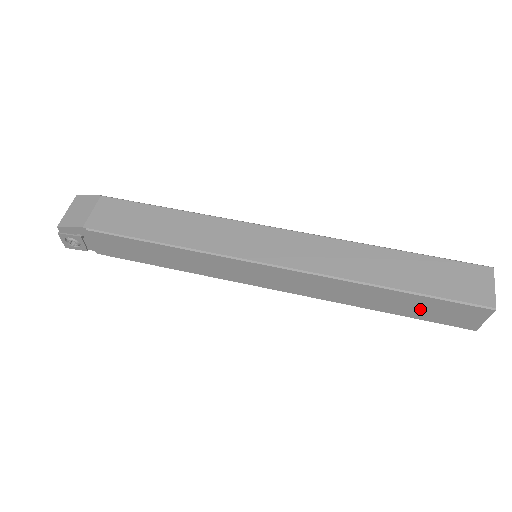
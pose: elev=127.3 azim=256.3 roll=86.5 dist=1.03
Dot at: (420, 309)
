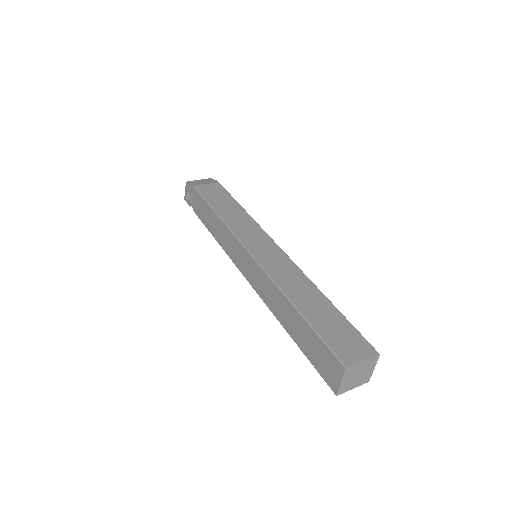
Dot at: (309, 344)
